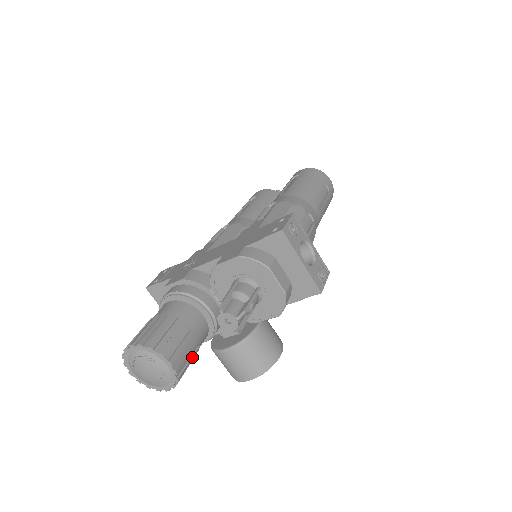
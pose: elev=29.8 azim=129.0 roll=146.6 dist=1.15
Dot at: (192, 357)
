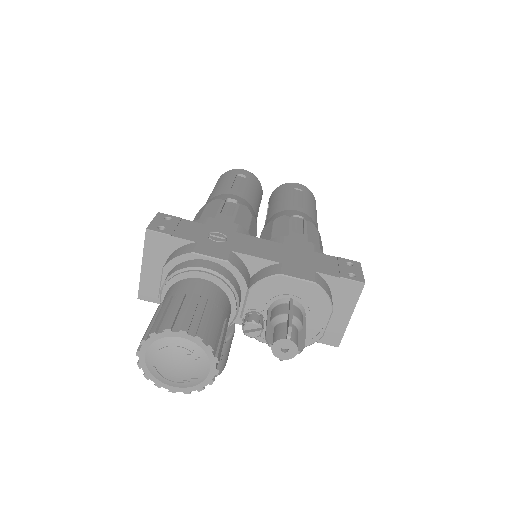
Dot at: occluded
